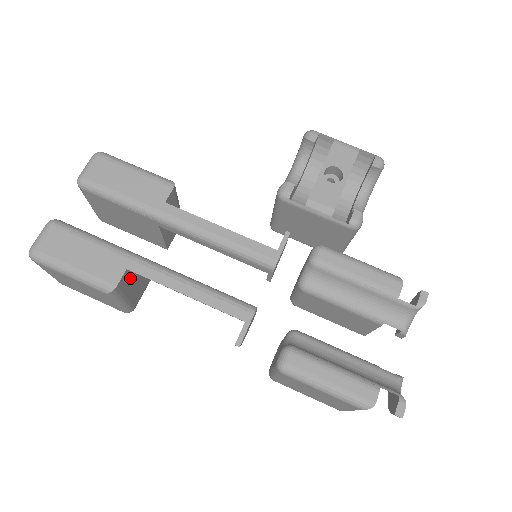
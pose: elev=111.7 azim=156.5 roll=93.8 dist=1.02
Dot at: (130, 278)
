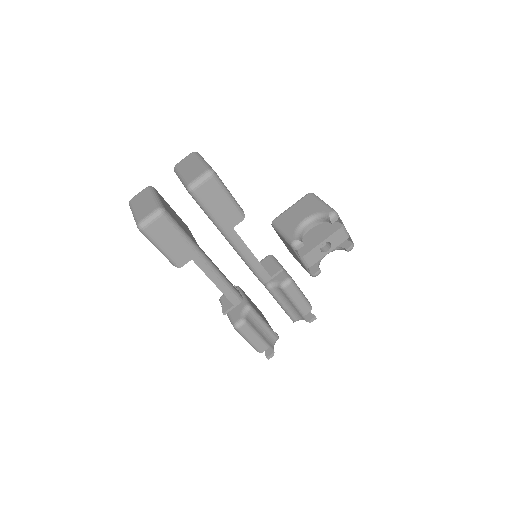
Dot at: occluded
